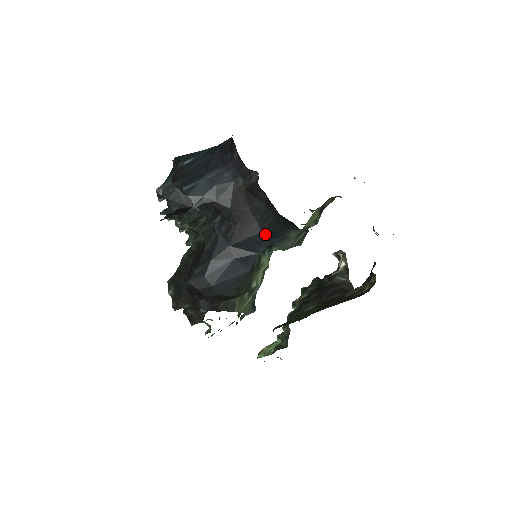
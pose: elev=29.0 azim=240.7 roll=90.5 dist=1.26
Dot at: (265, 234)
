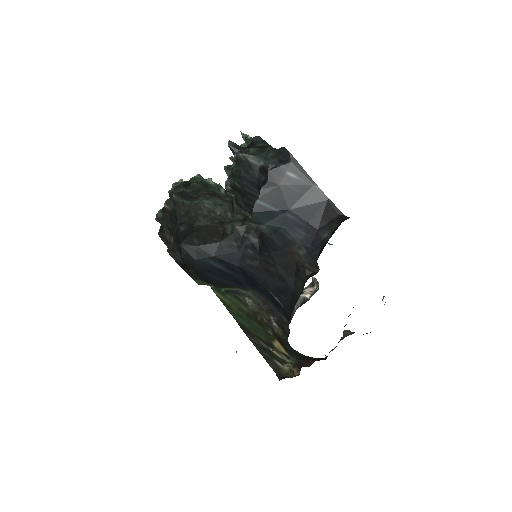
Dot at: (270, 294)
